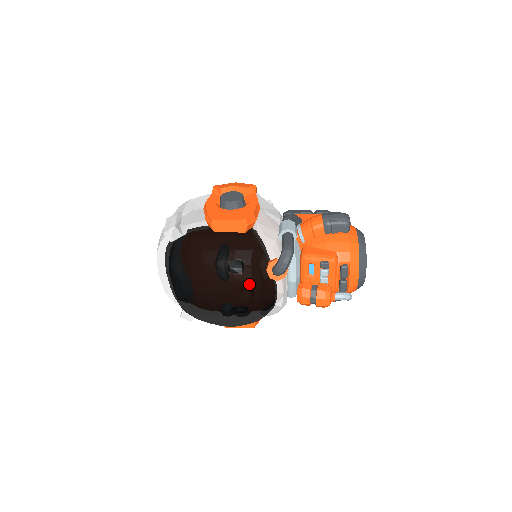
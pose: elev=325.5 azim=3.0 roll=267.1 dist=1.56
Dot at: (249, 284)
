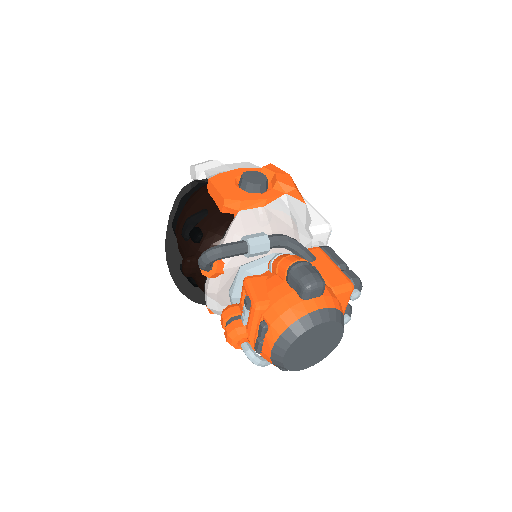
Dot at: (181, 254)
